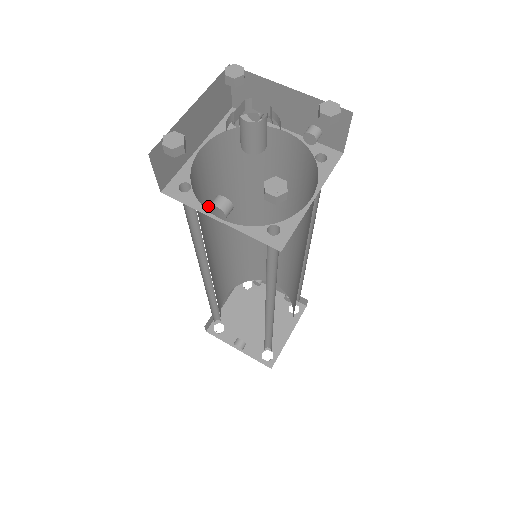
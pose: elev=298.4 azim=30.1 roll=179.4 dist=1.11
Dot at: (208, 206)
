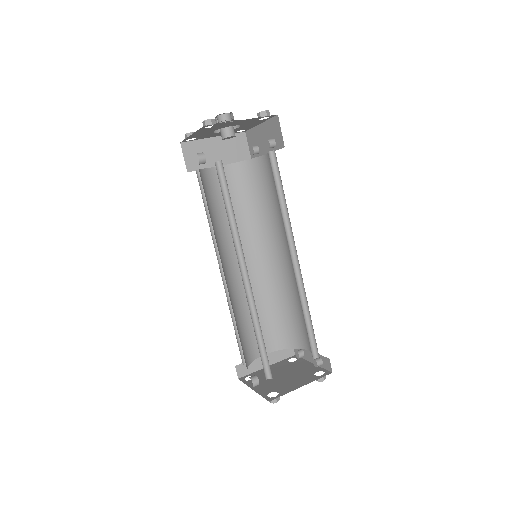
Dot at: occluded
